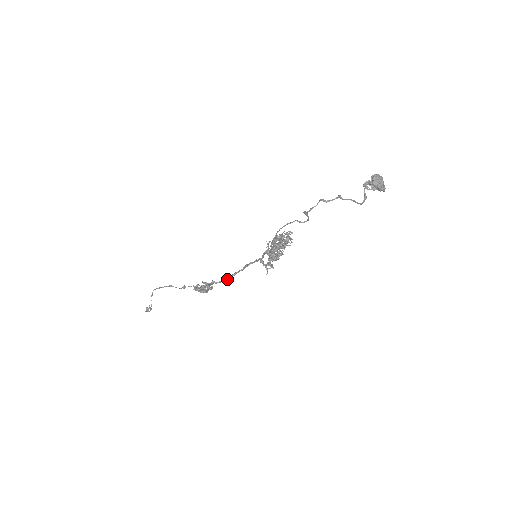
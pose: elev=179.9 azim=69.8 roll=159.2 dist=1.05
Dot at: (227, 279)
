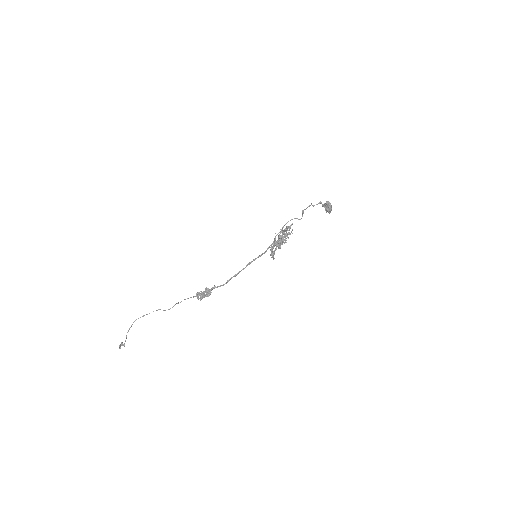
Dot at: occluded
